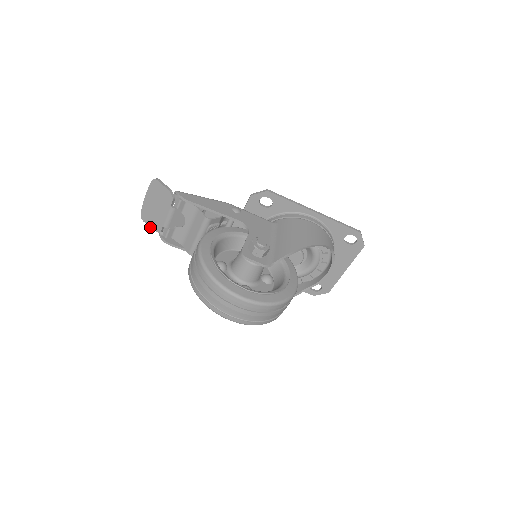
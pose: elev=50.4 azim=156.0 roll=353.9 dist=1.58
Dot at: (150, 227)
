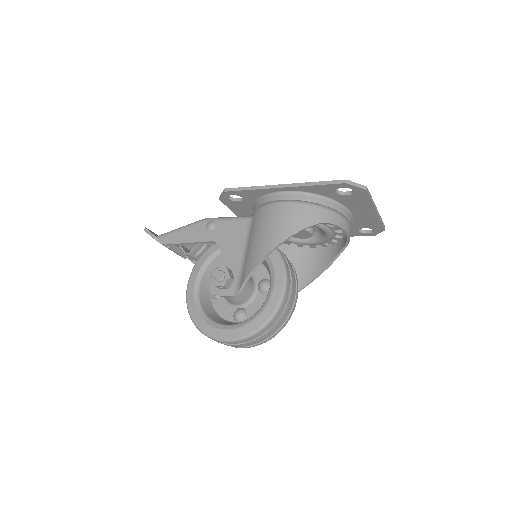
Dot at: occluded
